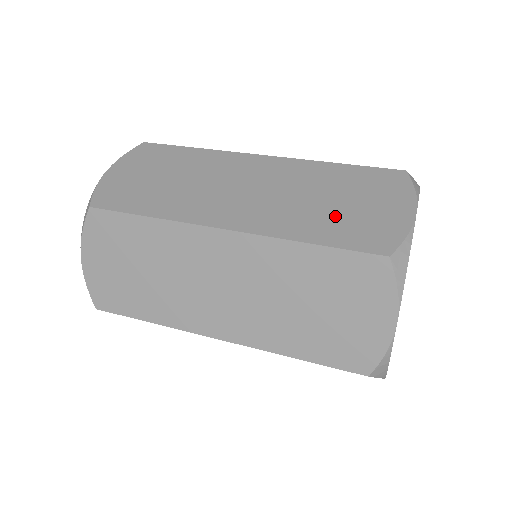
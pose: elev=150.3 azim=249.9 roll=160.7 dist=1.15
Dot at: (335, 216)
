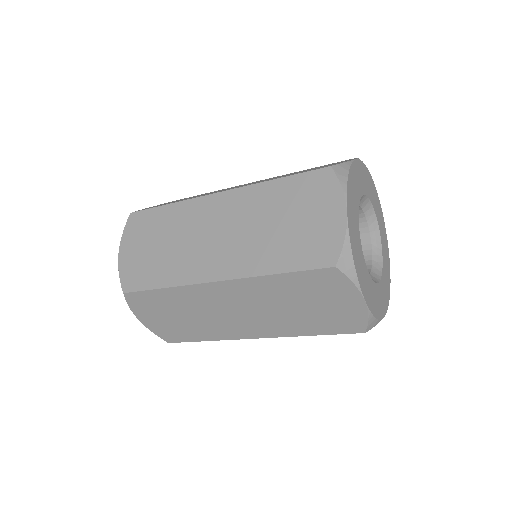
Dot at: occluded
